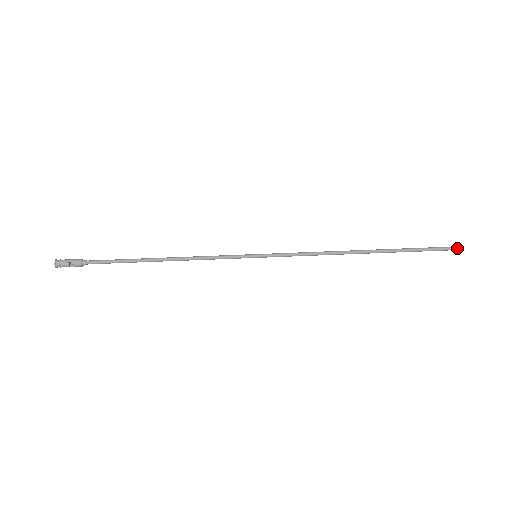
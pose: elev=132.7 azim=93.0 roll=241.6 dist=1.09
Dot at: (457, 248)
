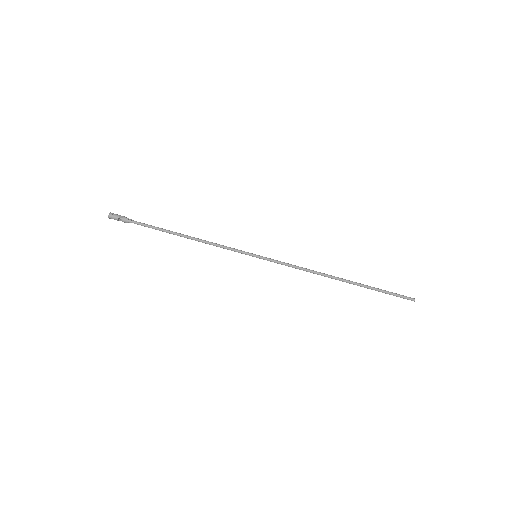
Dot at: (411, 299)
